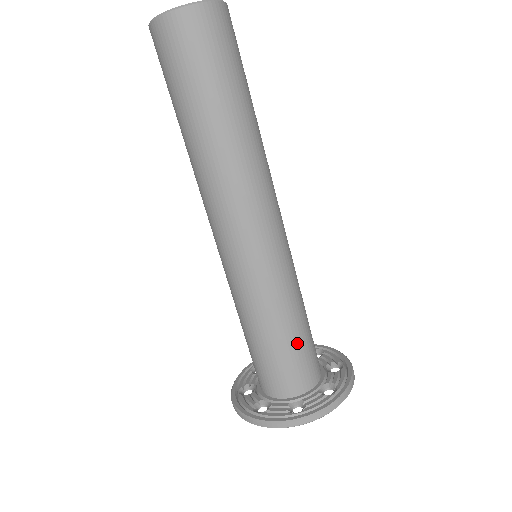
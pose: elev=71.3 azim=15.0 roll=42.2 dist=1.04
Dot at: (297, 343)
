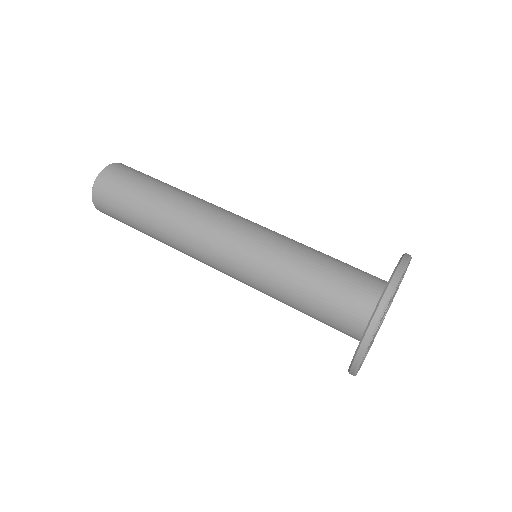
Dot at: occluded
